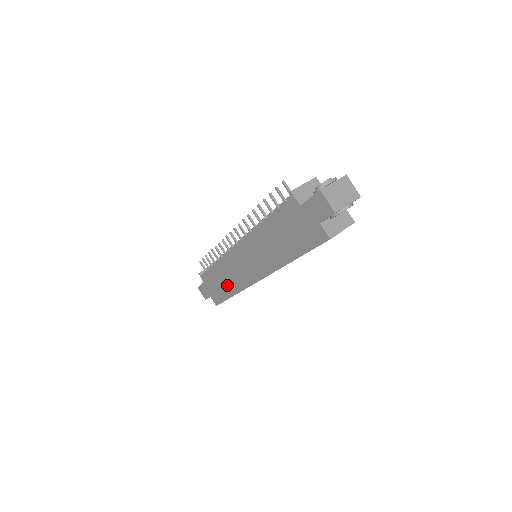
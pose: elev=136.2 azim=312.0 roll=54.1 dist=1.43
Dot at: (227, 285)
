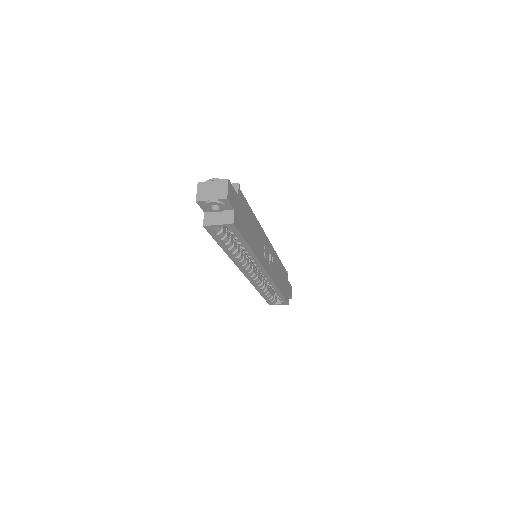
Dot at: occluded
